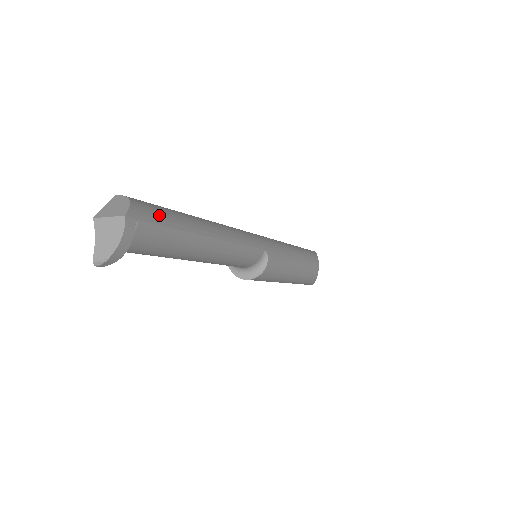
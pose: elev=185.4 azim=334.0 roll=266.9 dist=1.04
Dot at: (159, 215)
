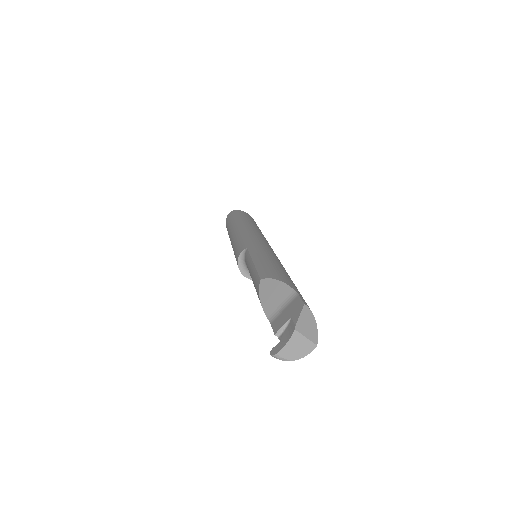
Dot at: occluded
